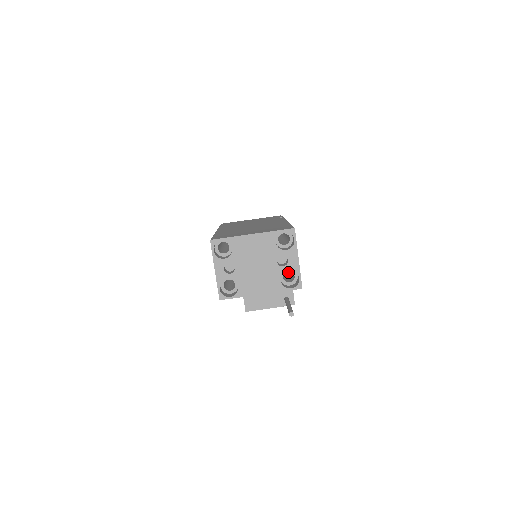
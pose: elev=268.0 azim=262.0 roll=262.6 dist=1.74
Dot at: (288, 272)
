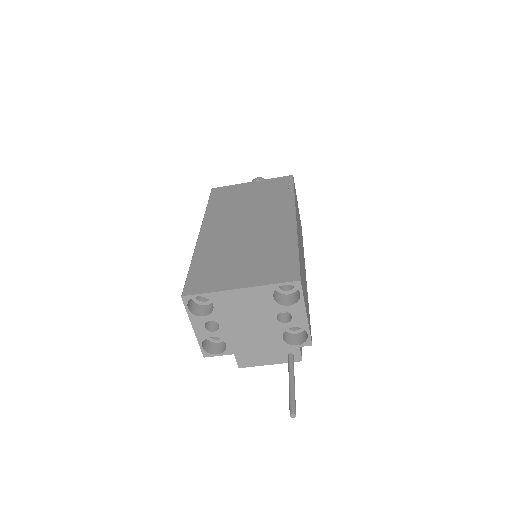
Dot at: occluded
